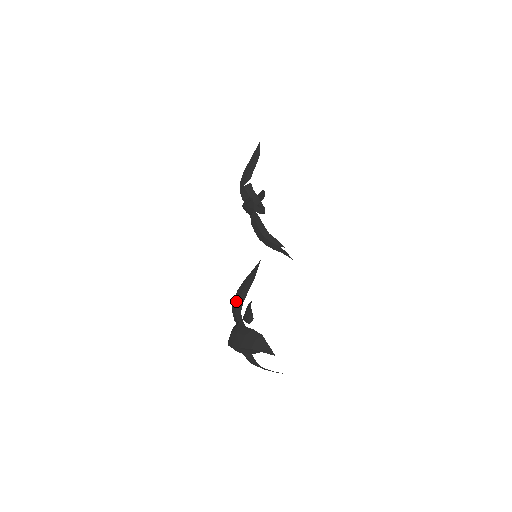
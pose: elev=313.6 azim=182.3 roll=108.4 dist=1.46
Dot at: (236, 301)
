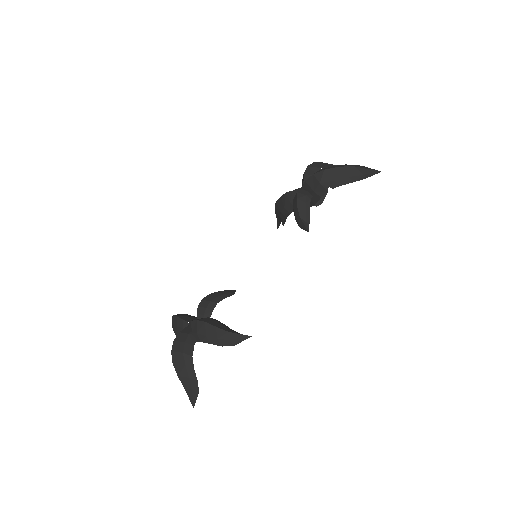
Dot at: (206, 332)
